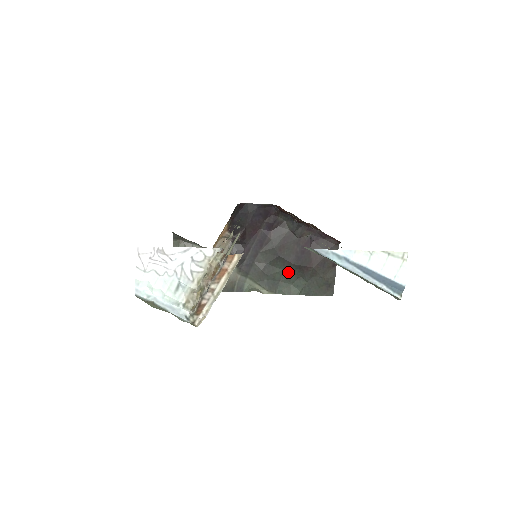
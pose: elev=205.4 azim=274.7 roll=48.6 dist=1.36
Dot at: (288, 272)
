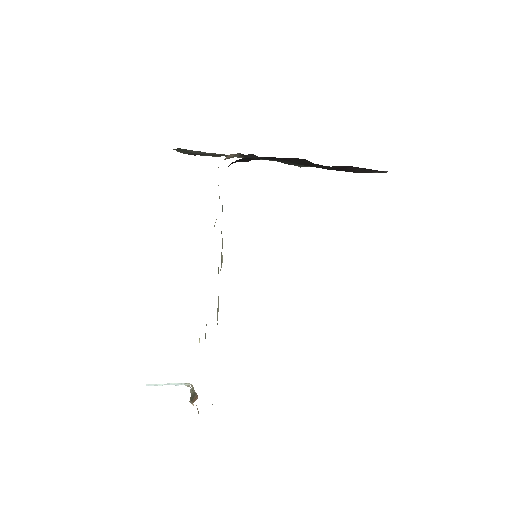
Dot at: occluded
